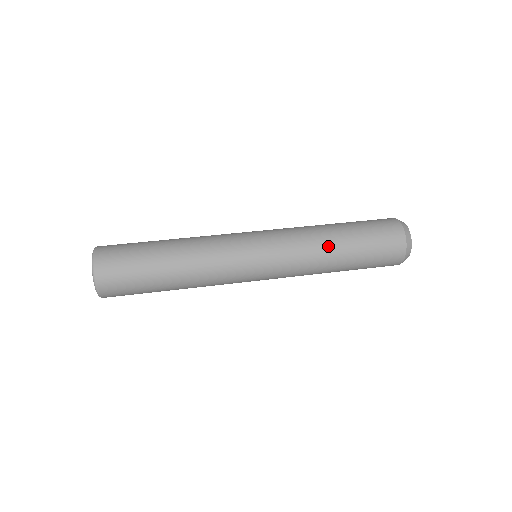
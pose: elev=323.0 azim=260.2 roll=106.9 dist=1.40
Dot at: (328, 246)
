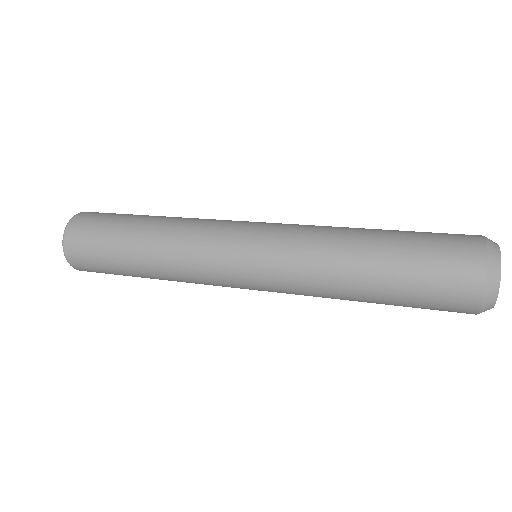
Dot at: (350, 231)
